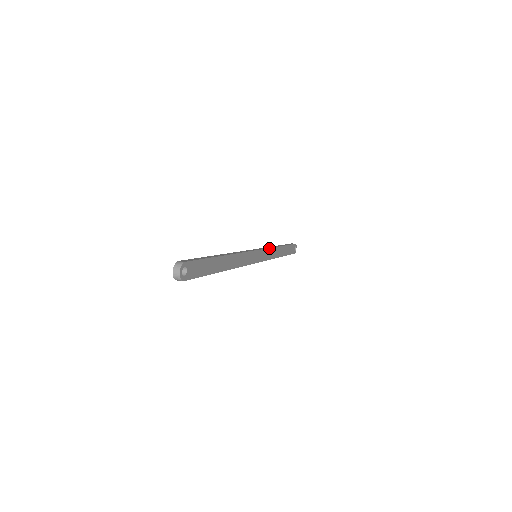
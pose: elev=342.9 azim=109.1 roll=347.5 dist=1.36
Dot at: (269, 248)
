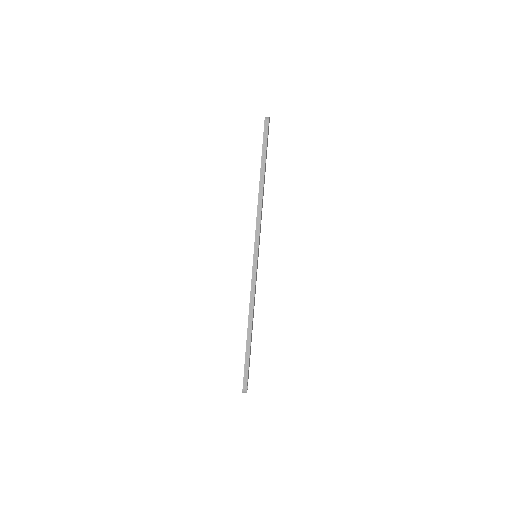
Dot at: (260, 225)
